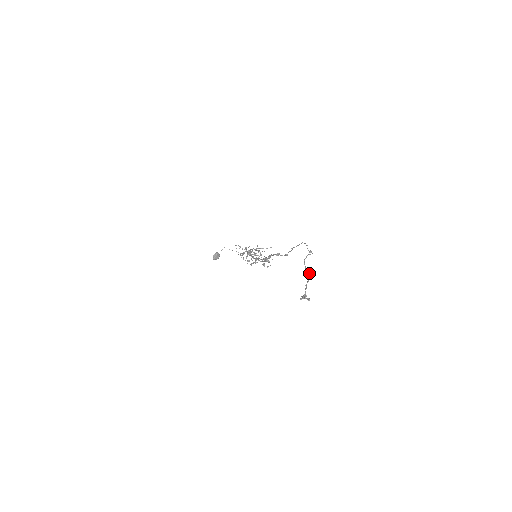
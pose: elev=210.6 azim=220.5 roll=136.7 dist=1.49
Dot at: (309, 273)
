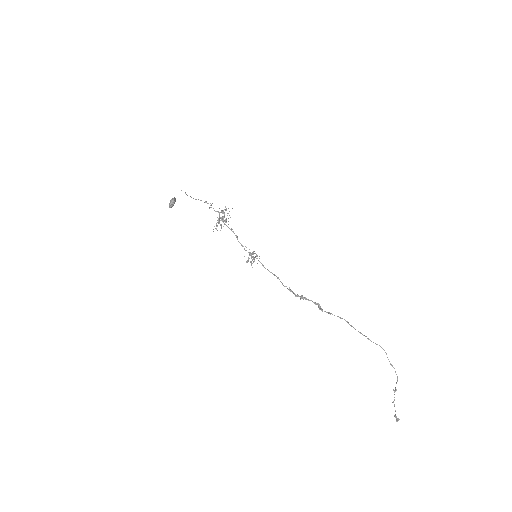
Dot at: occluded
